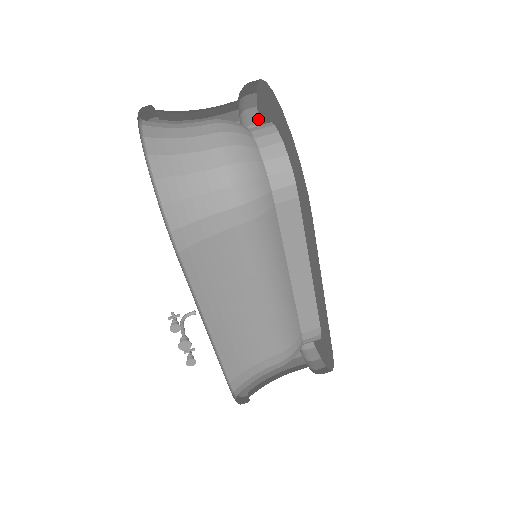
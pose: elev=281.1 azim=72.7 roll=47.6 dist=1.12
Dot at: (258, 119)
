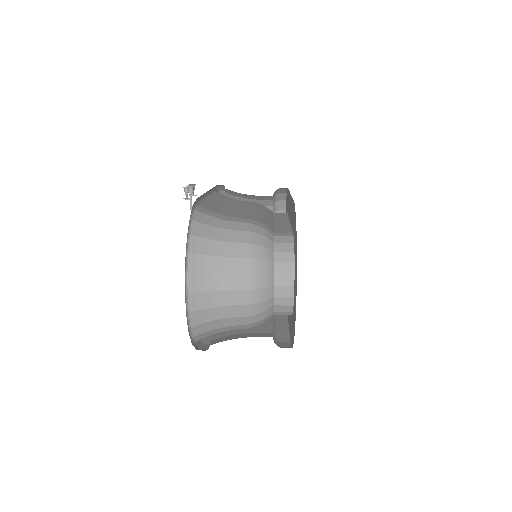
Dot at: occluded
